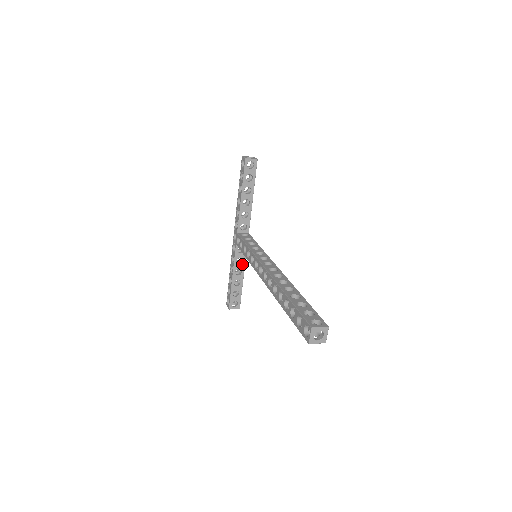
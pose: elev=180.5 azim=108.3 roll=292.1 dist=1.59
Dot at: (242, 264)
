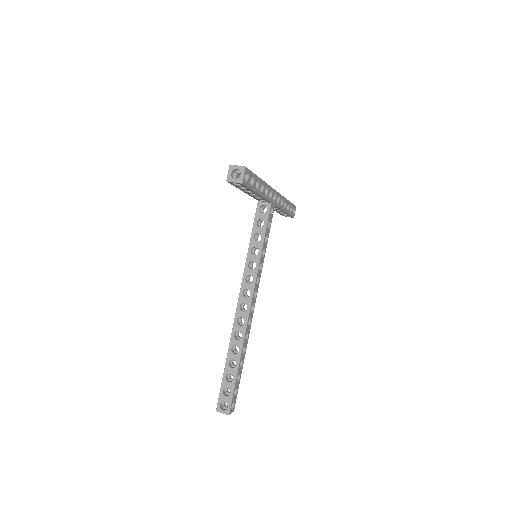
Dot at: (278, 209)
